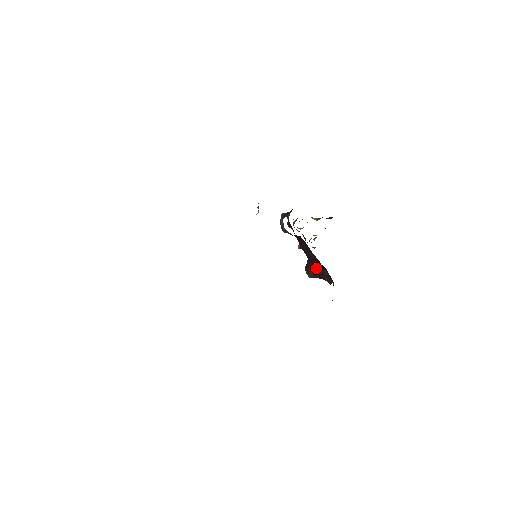
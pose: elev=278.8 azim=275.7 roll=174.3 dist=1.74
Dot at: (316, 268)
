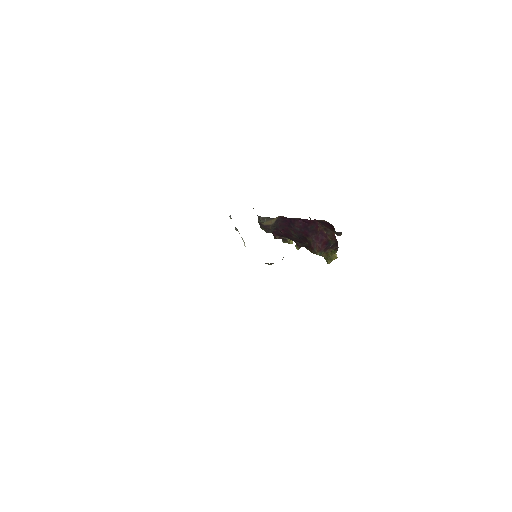
Dot at: (313, 235)
